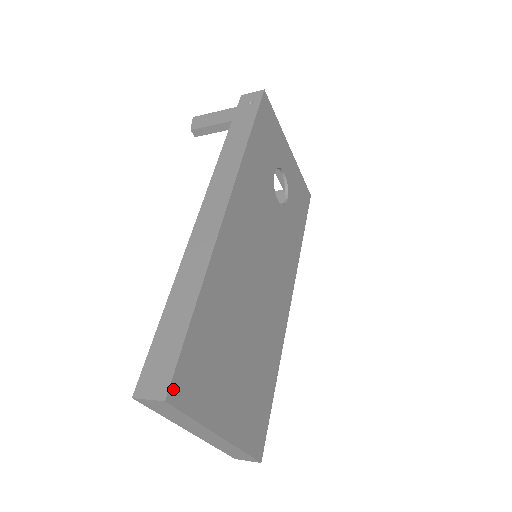
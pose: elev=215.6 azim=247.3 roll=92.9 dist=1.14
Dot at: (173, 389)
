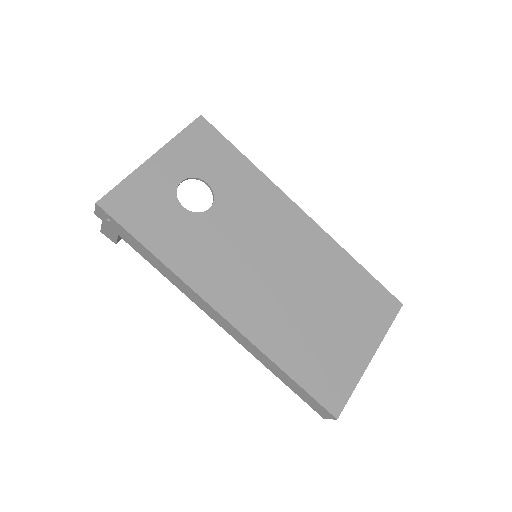
Dot at: (333, 410)
